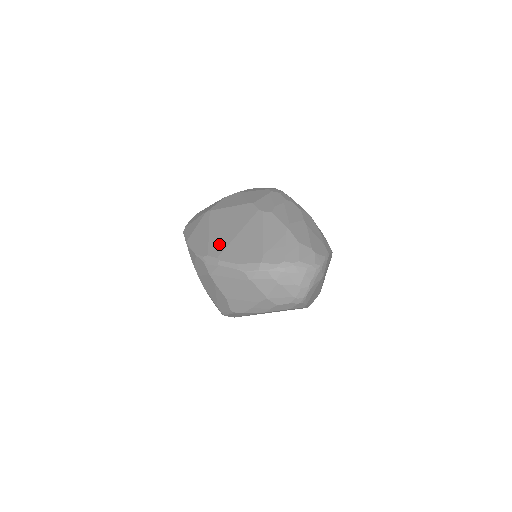
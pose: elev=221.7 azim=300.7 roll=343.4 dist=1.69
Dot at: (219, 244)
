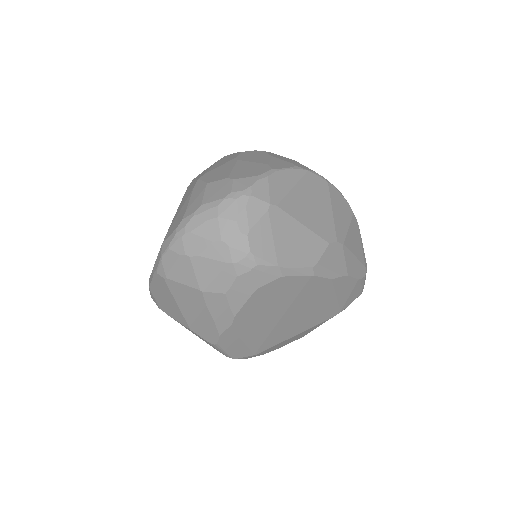
Dot at: occluded
